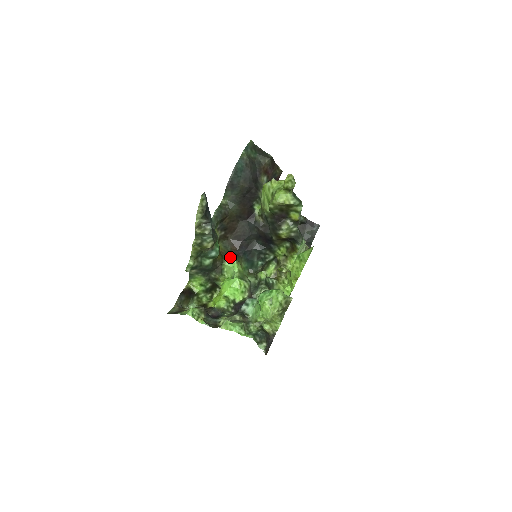
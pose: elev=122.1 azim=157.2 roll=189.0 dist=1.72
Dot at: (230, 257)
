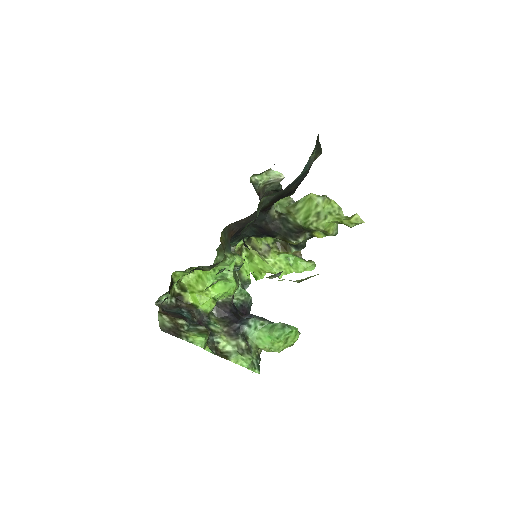
Dot at: (228, 250)
